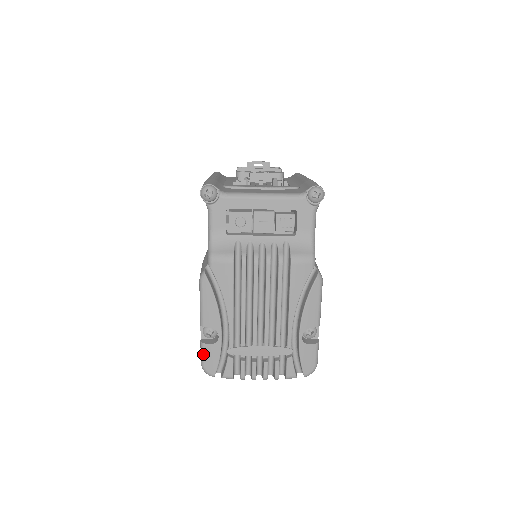
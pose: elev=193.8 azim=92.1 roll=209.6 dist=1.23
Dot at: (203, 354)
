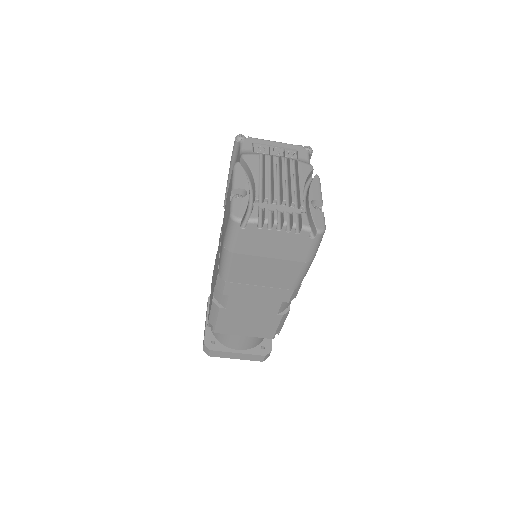
Dot at: (233, 205)
